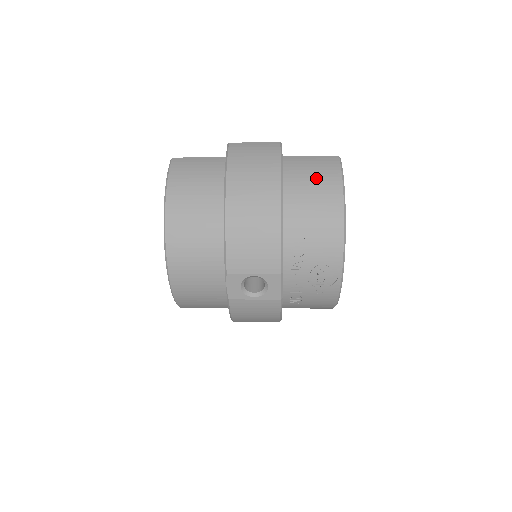
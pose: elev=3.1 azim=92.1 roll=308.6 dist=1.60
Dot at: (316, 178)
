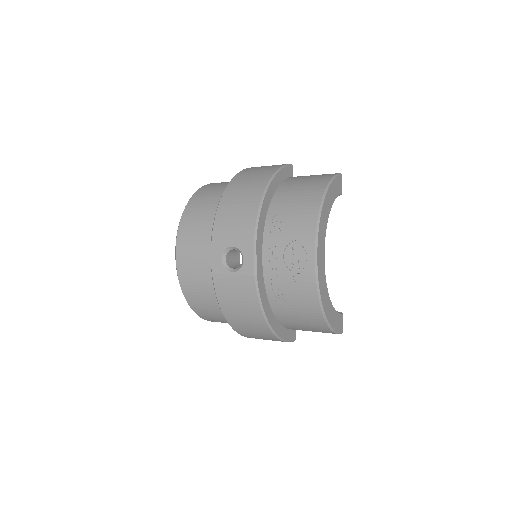
Dot at: (309, 180)
